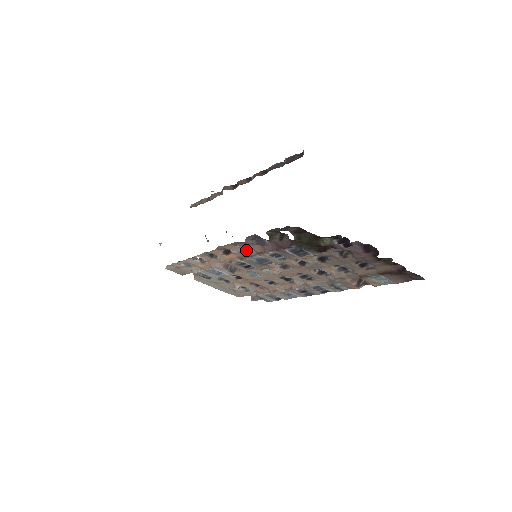
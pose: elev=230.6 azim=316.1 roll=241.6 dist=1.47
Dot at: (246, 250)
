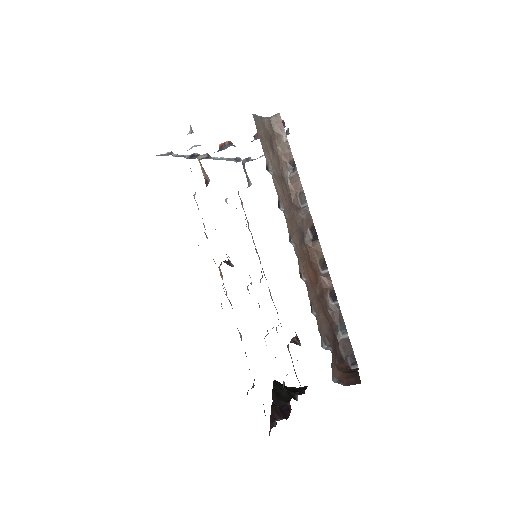
Dot at: occluded
